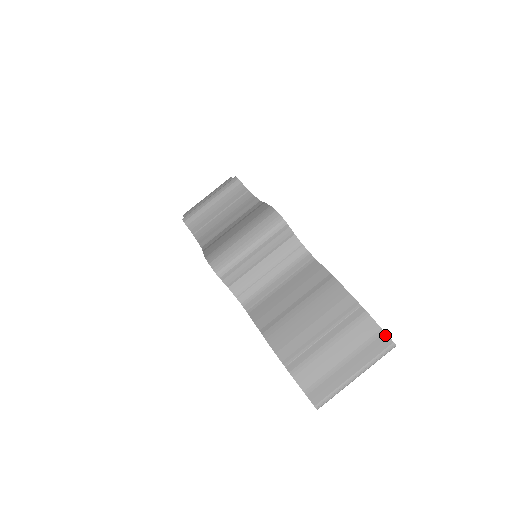
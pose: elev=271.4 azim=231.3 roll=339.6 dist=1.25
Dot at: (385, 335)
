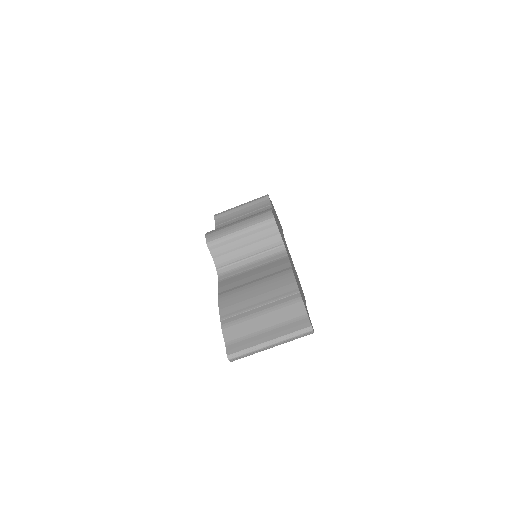
Dot at: (308, 319)
